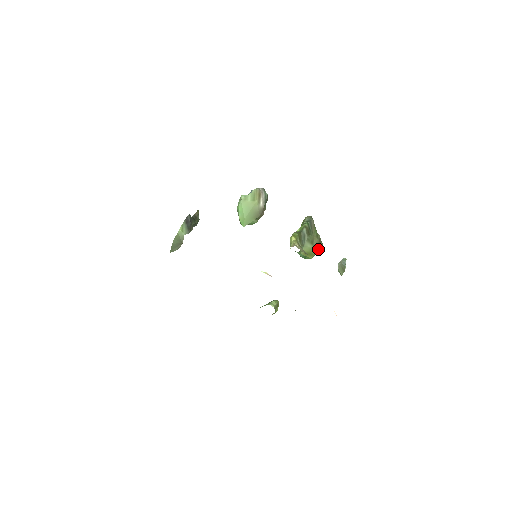
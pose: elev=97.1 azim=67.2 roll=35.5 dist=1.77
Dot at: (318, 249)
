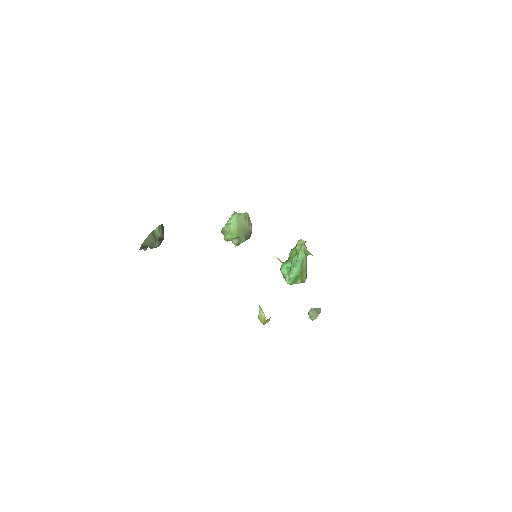
Dot at: (306, 276)
